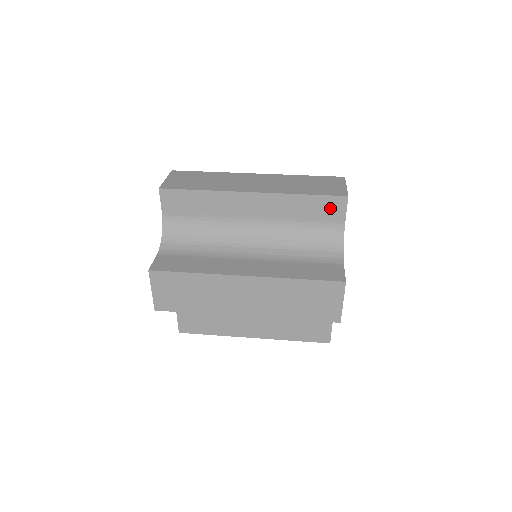
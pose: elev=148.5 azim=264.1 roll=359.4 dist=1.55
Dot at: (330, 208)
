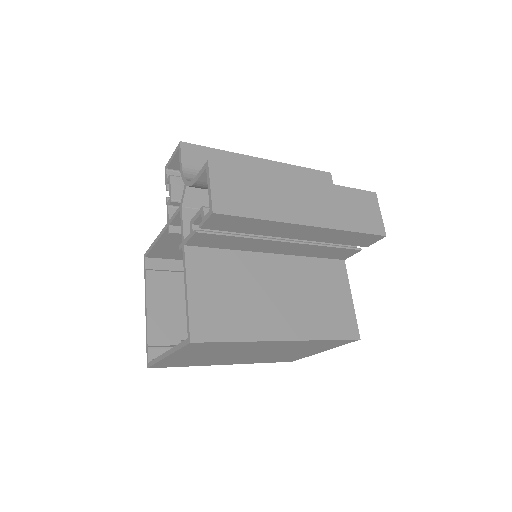
Dot at: (322, 181)
